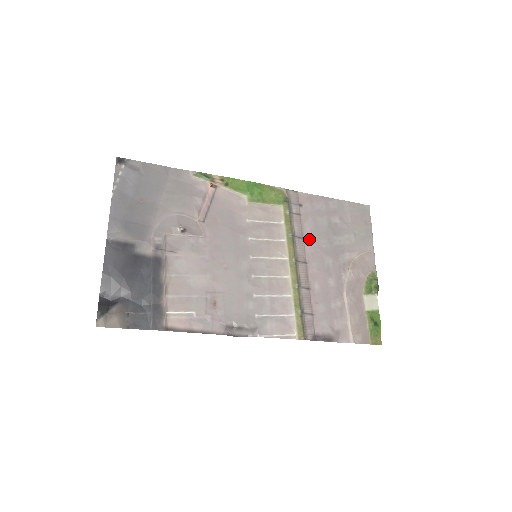
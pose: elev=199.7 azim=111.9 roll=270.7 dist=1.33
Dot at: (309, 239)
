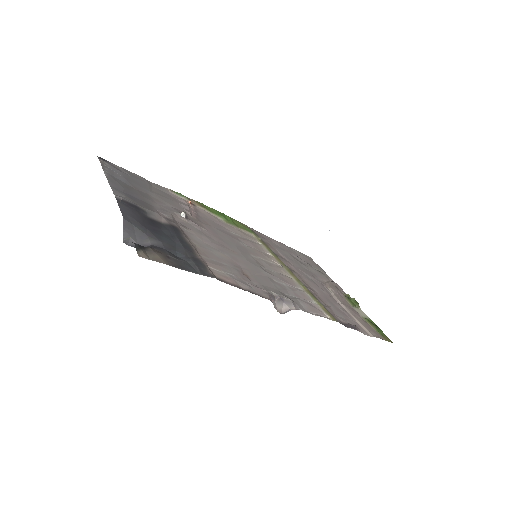
Dot at: (286, 260)
